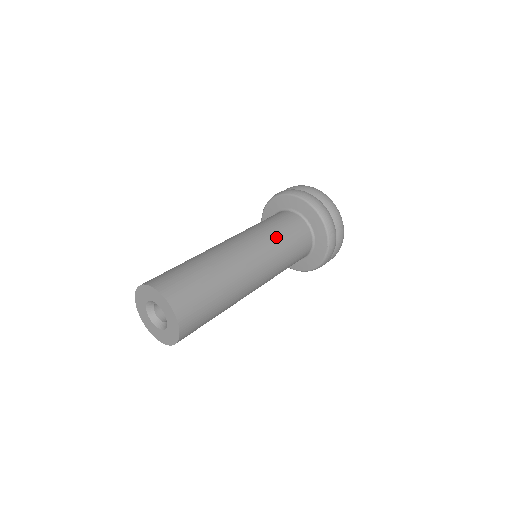
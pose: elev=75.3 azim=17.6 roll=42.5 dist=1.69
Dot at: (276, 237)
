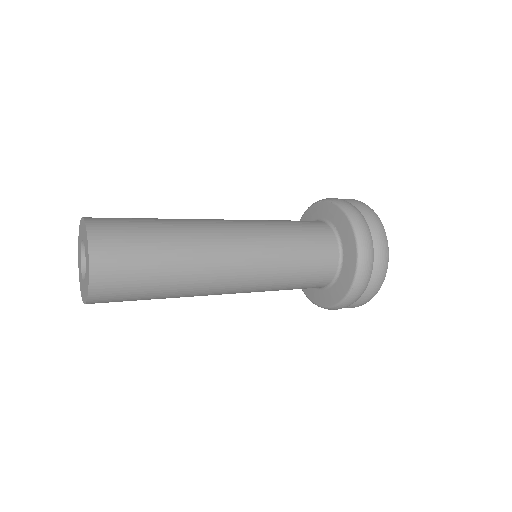
Dot at: (284, 275)
